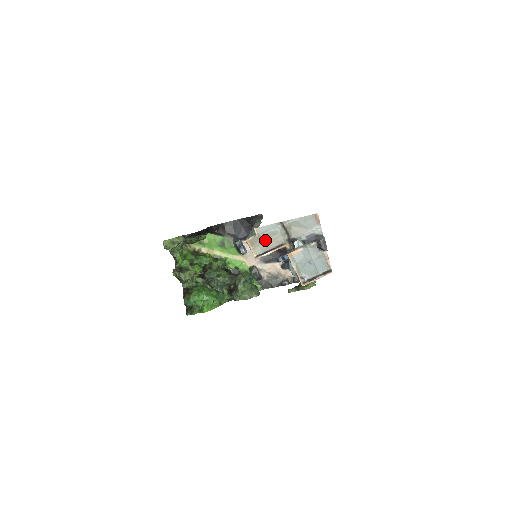
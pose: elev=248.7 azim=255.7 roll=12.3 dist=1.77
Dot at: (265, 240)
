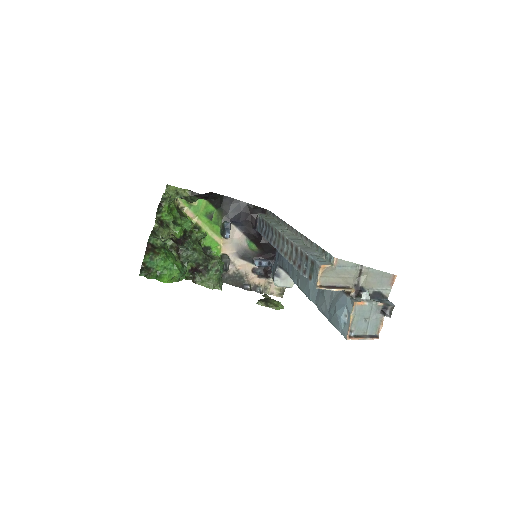
Dot at: (337, 274)
